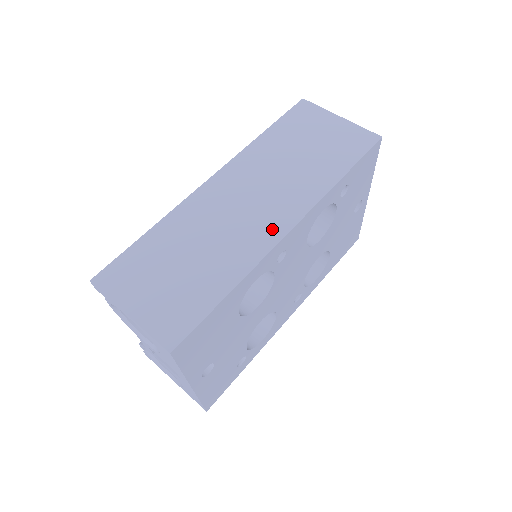
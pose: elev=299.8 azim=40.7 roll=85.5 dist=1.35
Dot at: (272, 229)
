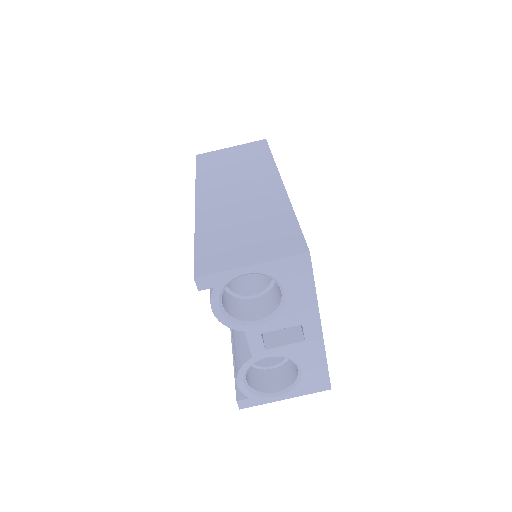
Dot at: (272, 188)
